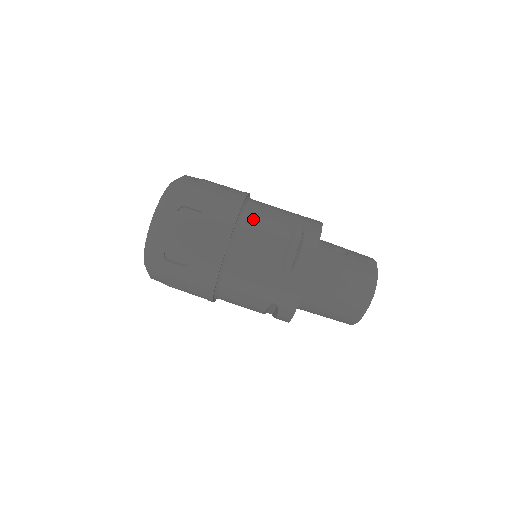
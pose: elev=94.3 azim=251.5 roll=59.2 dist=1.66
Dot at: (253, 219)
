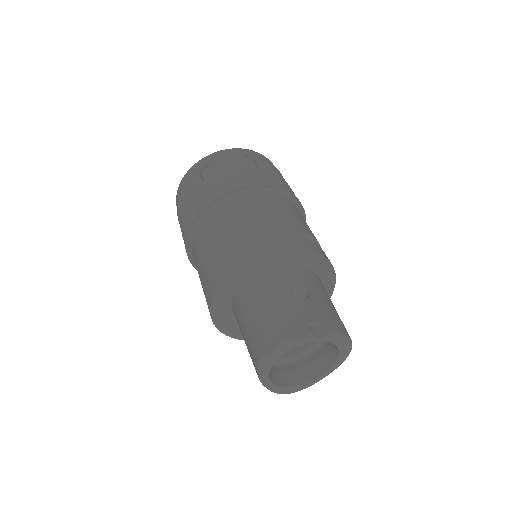
Dot at: (240, 203)
